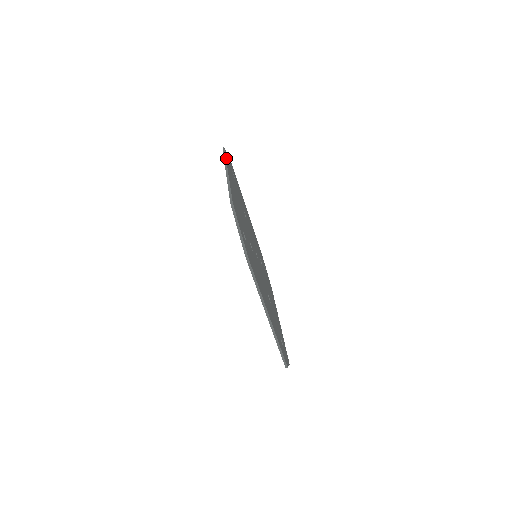
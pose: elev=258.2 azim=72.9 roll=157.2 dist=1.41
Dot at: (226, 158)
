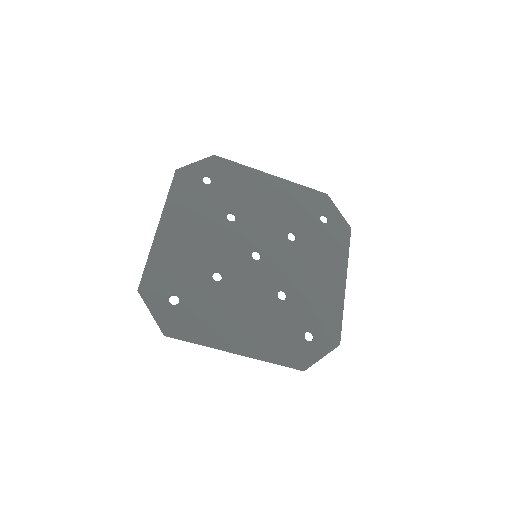
Dot at: (193, 340)
